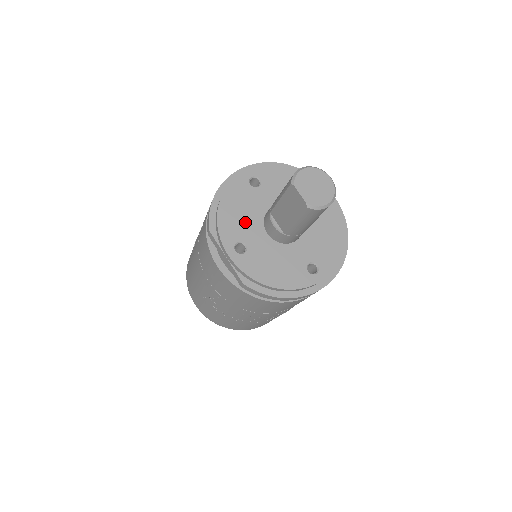
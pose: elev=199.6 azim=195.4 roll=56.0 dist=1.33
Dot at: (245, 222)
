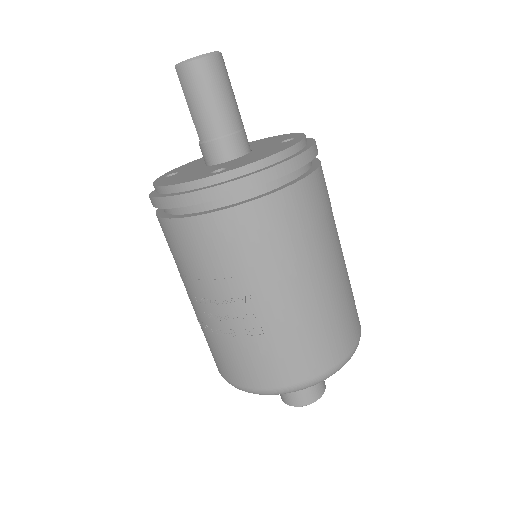
Dot at: (196, 164)
